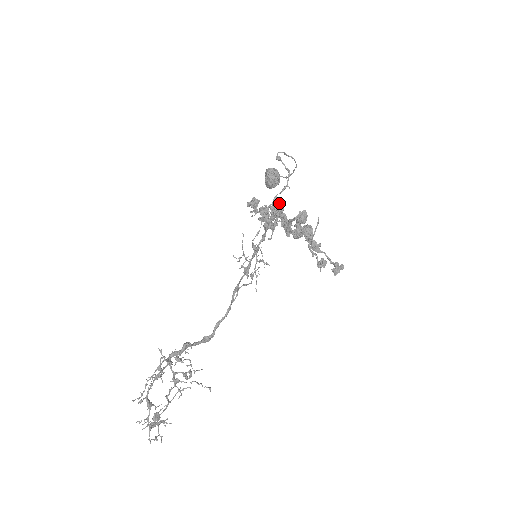
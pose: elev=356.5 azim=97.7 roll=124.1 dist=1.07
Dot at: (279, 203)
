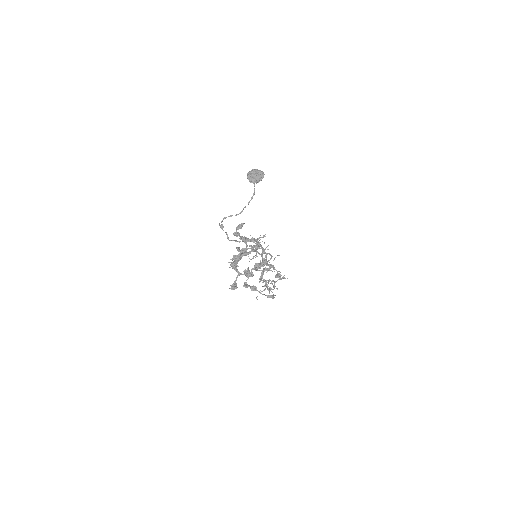
Dot at: occluded
